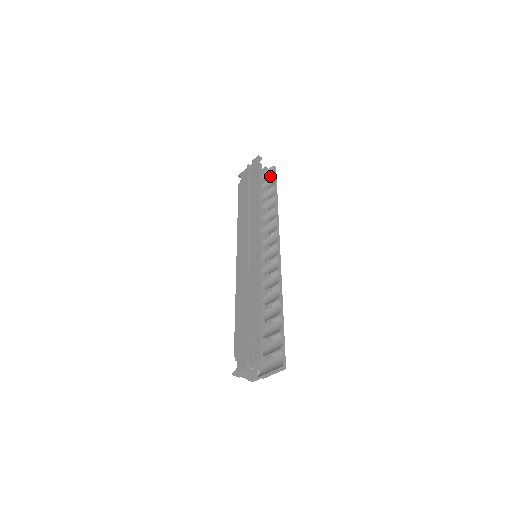
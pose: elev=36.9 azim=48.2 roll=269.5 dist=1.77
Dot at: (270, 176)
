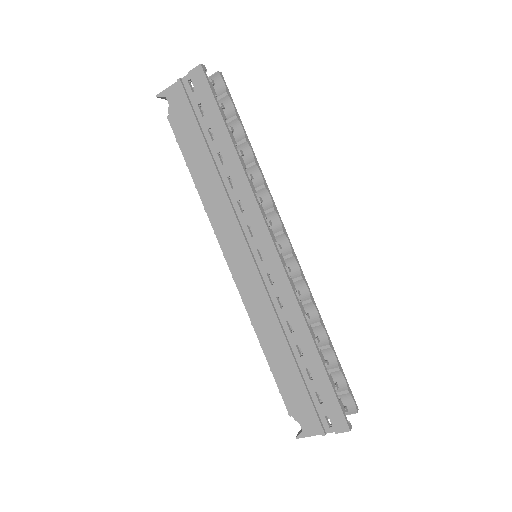
Dot at: (220, 95)
